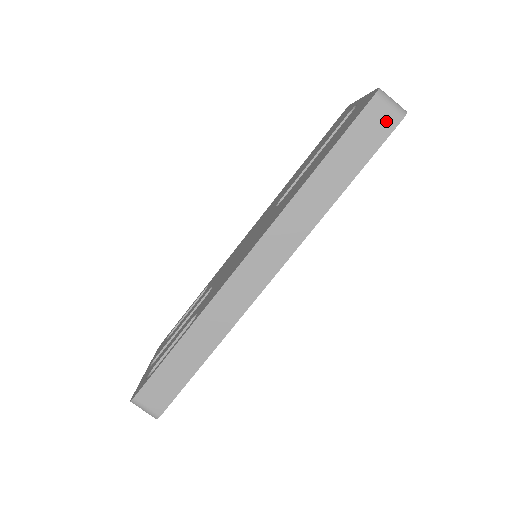
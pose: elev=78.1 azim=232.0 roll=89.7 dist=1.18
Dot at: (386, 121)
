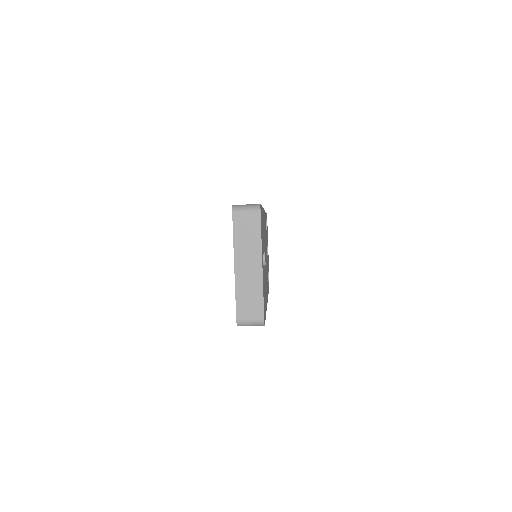
Dot at: occluded
